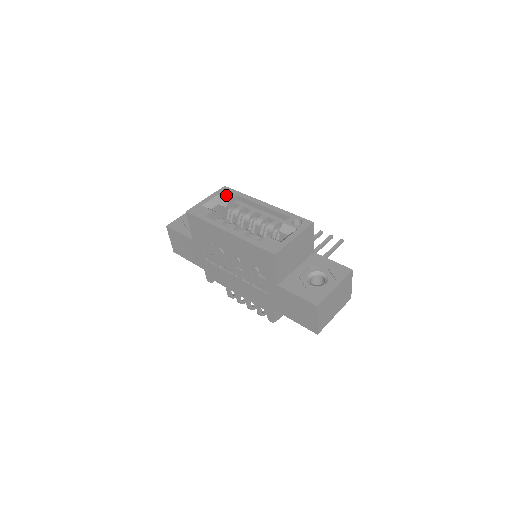
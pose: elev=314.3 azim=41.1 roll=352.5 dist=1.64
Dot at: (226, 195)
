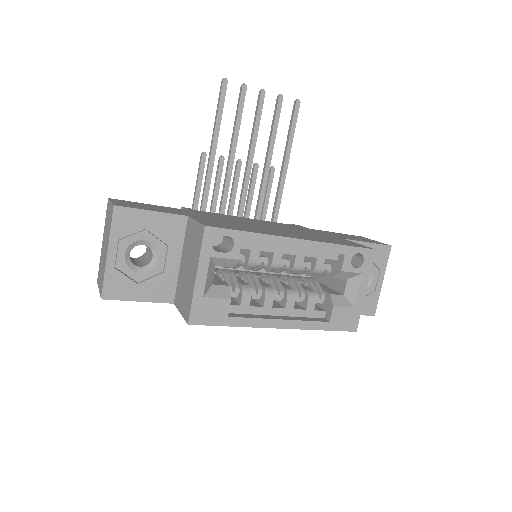
Dot at: occluded
